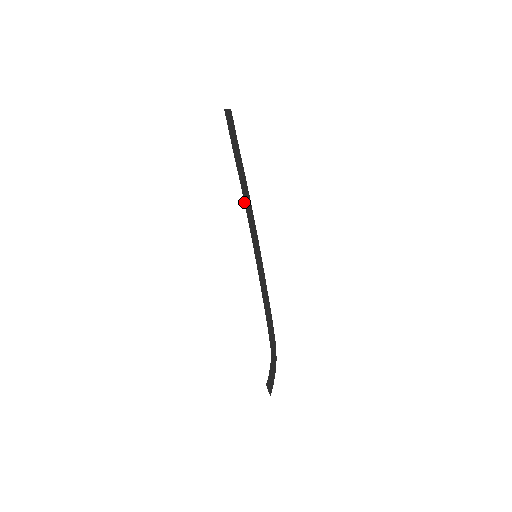
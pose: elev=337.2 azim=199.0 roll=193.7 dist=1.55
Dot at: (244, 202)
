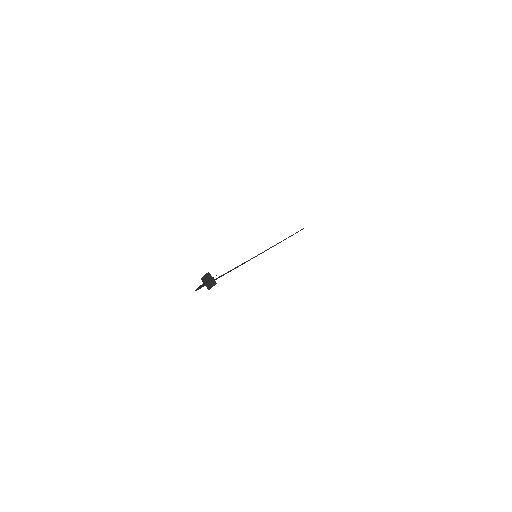
Dot at: occluded
